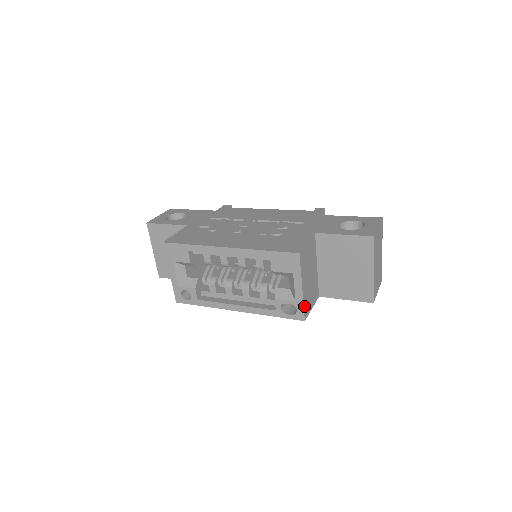
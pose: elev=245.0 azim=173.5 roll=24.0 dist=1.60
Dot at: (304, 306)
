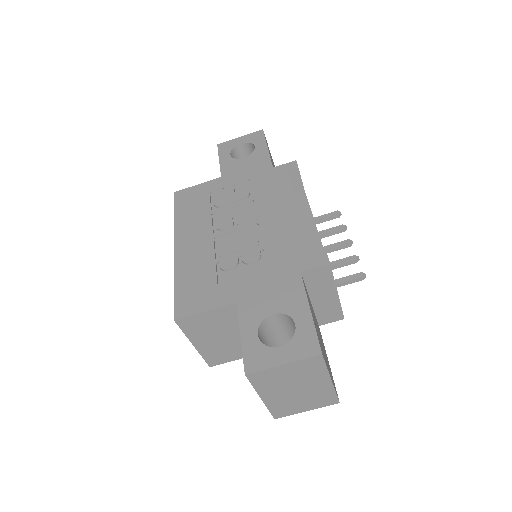
Dot at: (205, 357)
